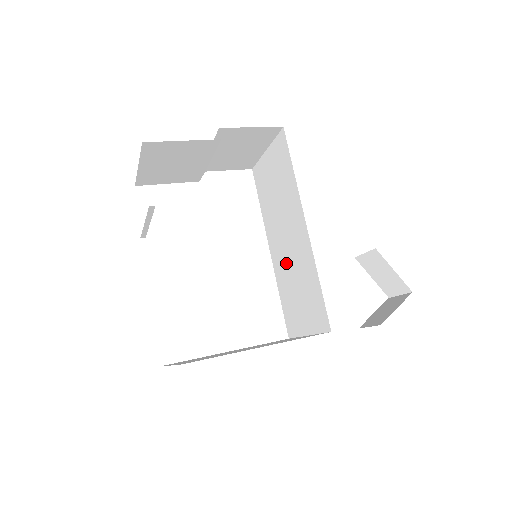
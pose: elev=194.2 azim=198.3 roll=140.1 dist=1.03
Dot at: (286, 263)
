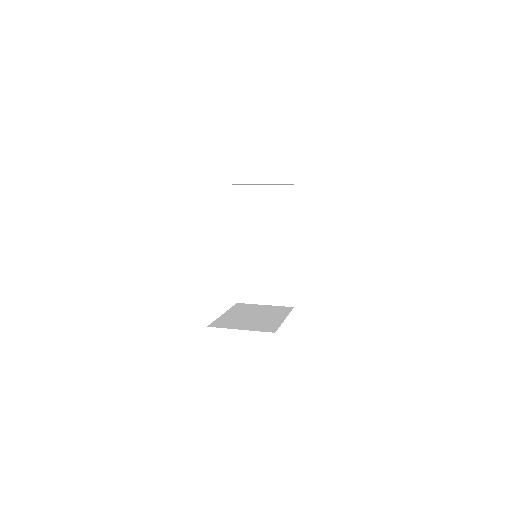
Dot at: (258, 259)
